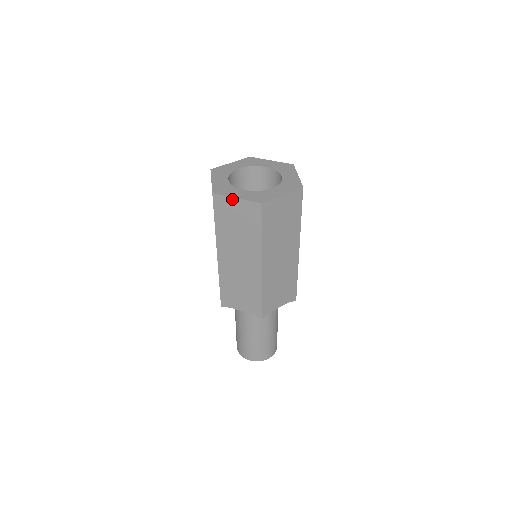
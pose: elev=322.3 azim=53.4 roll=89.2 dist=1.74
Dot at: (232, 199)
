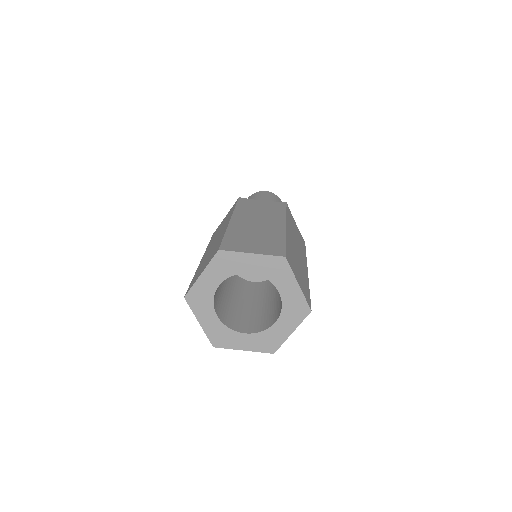
Dot at: (197, 317)
